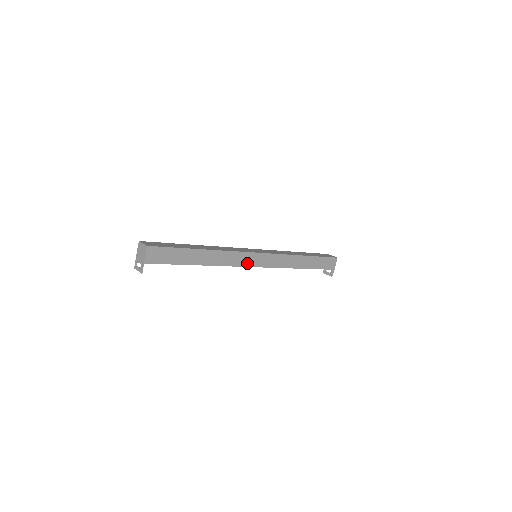
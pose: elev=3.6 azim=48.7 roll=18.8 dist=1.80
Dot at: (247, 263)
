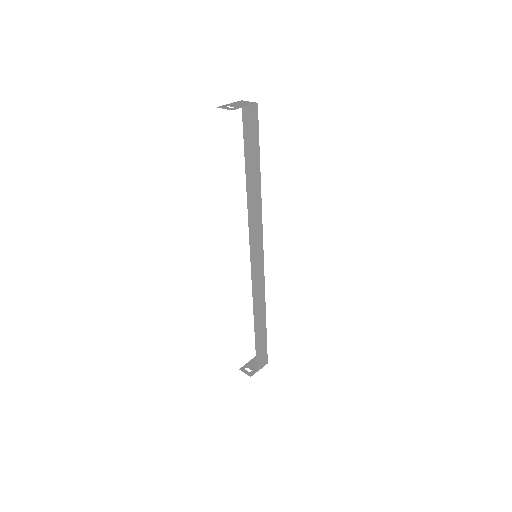
Dot at: (253, 247)
